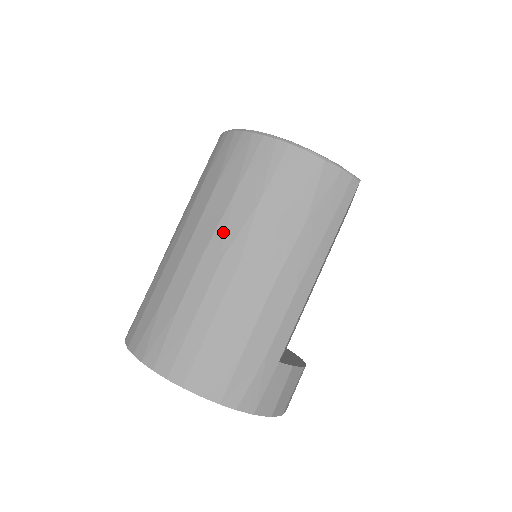
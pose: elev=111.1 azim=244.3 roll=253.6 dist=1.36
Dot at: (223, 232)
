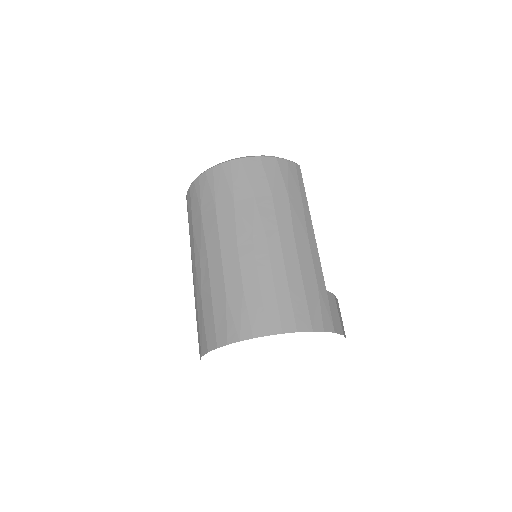
Dot at: (242, 225)
